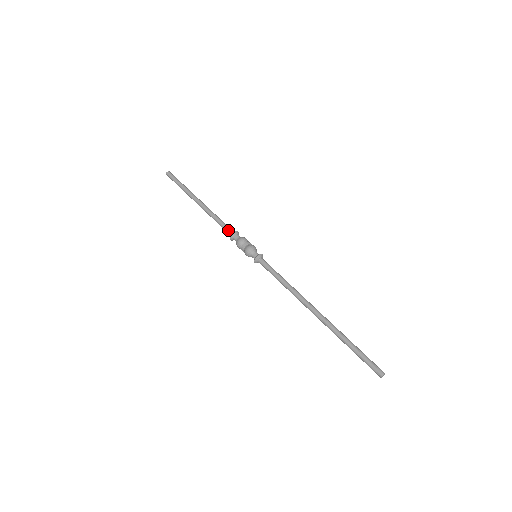
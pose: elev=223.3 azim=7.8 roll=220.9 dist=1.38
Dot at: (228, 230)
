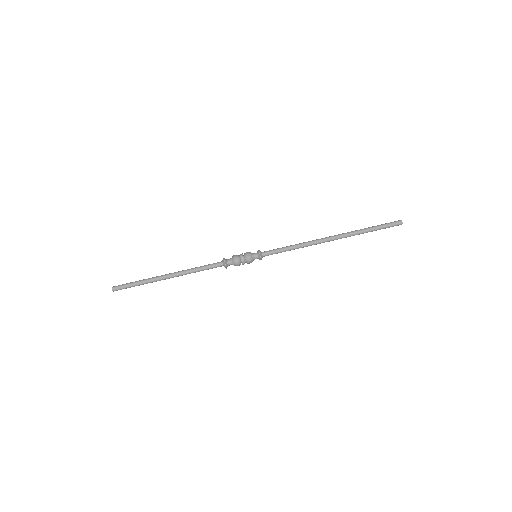
Dot at: (217, 265)
